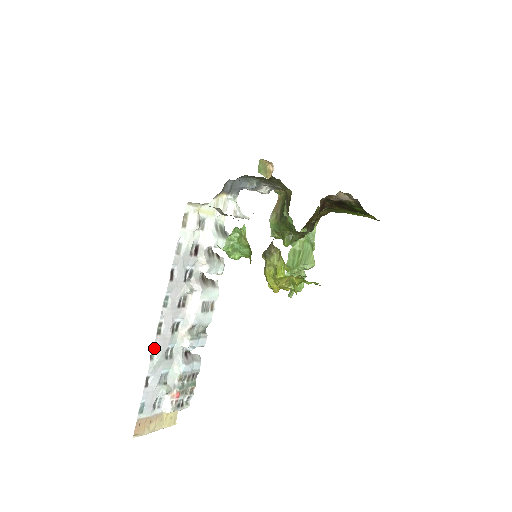
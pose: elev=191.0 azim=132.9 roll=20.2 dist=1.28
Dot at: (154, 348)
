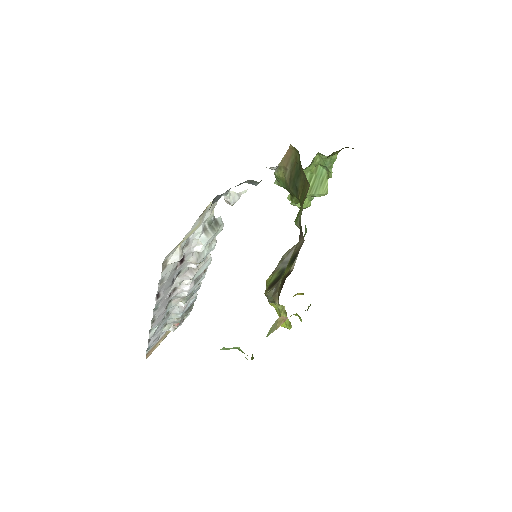
Dot at: (151, 328)
